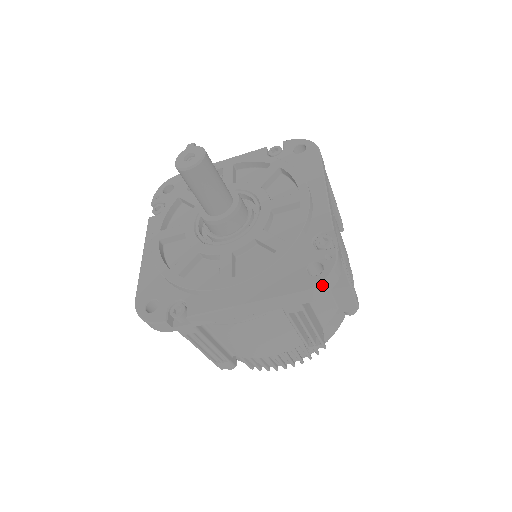
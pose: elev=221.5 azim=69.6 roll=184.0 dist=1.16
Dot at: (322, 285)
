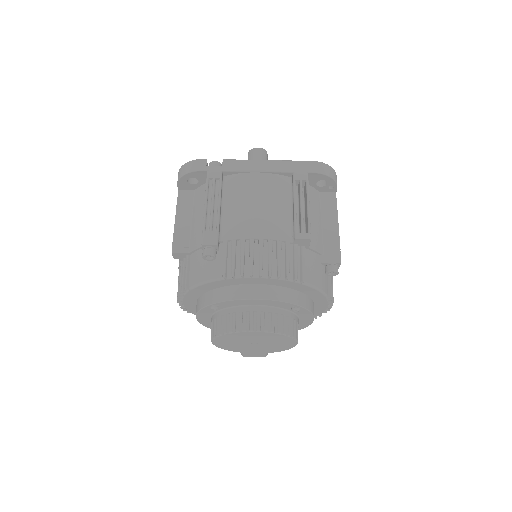
Dot at: (326, 165)
